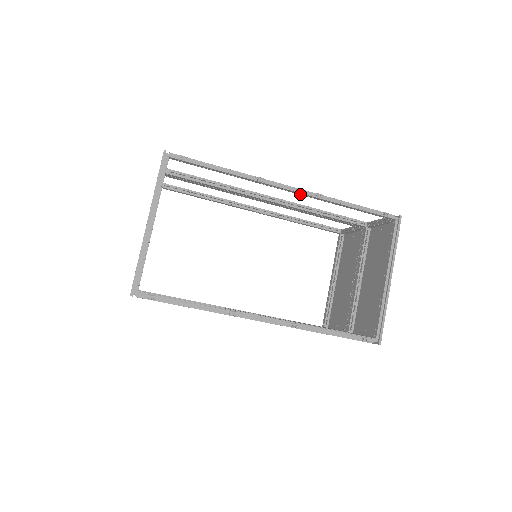
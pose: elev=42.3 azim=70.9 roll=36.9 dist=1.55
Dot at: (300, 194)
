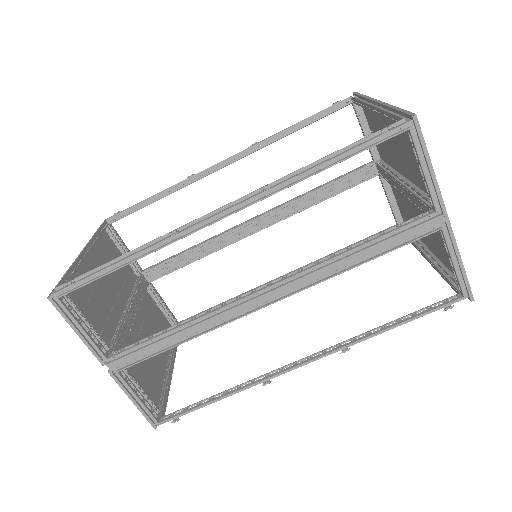
Dot at: (237, 159)
